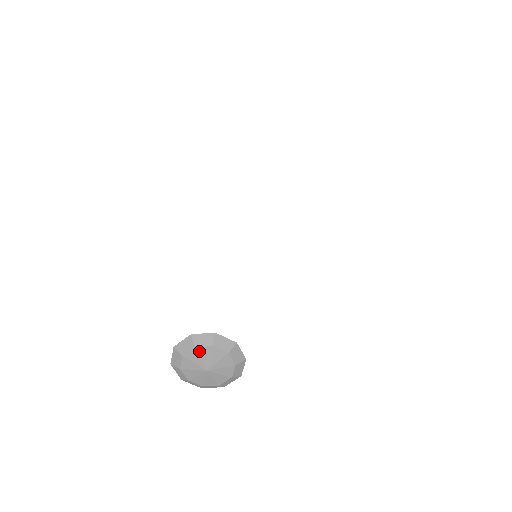
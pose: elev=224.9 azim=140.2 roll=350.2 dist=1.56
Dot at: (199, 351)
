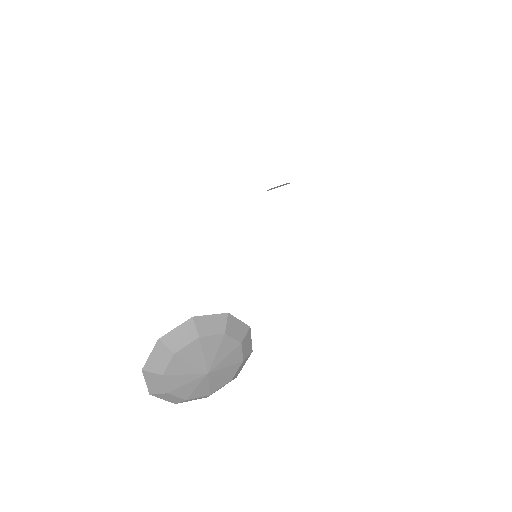
Dot at: (224, 341)
